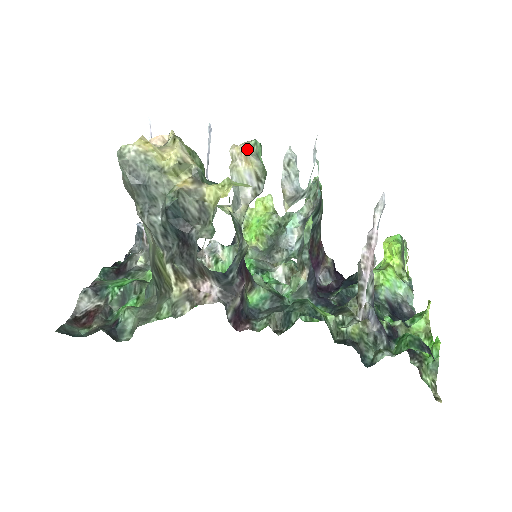
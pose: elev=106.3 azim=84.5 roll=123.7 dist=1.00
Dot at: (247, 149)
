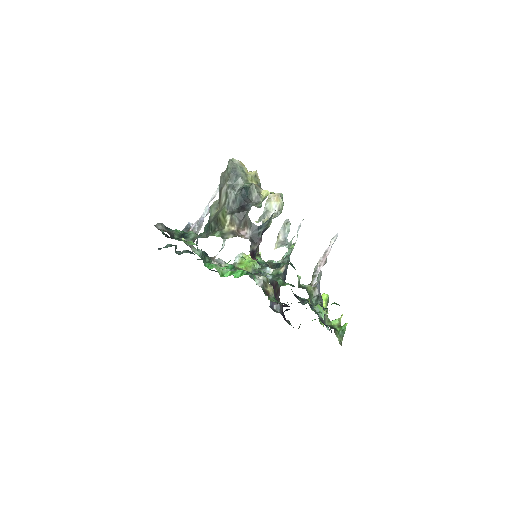
Dot at: (279, 194)
